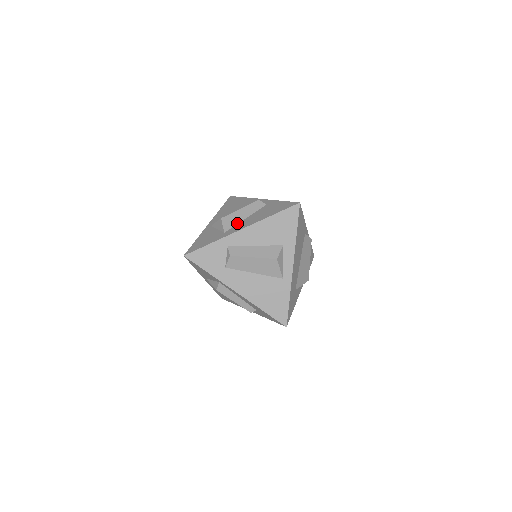
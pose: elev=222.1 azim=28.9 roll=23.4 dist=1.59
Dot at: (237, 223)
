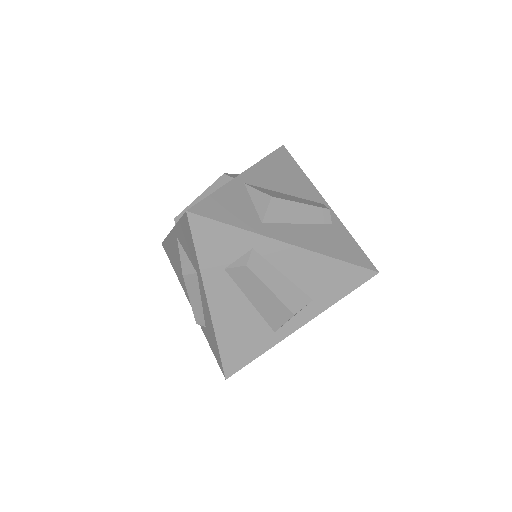
Dot at: (285, 222)
